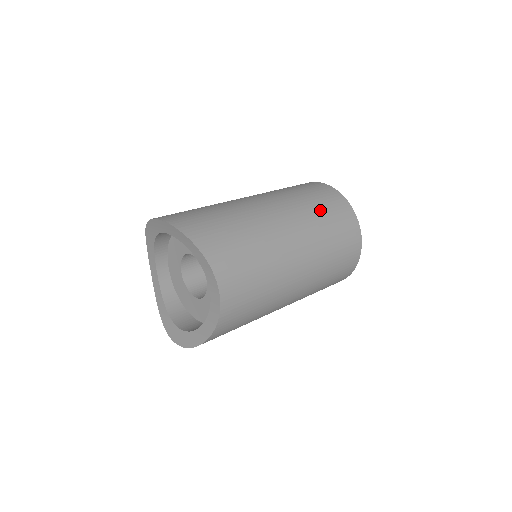
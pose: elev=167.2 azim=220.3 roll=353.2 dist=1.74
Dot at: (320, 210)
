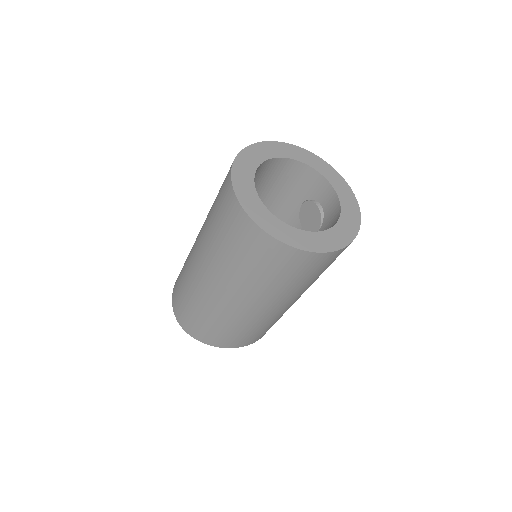
Dot at: (259, 273)
